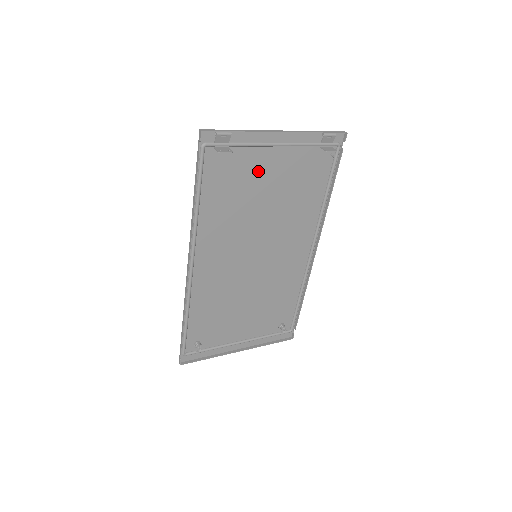
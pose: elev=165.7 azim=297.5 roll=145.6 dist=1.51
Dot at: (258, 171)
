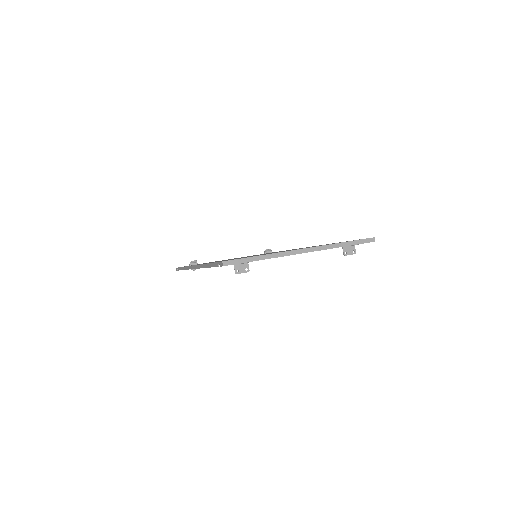
Dot at: occluded
